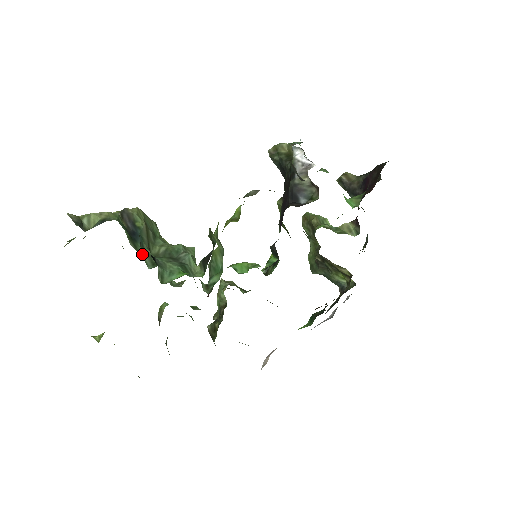
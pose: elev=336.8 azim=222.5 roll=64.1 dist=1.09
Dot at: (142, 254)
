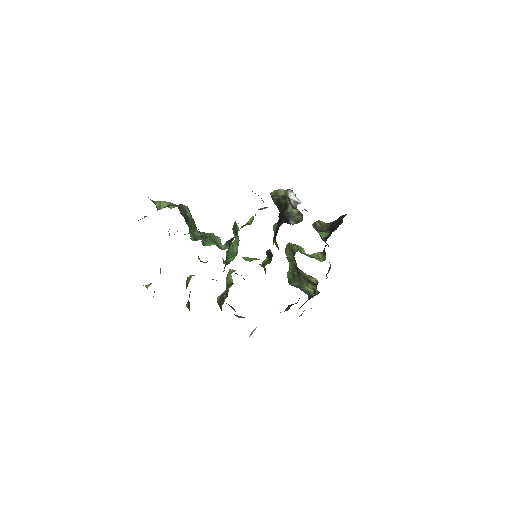
Dot at: (189, 232)
